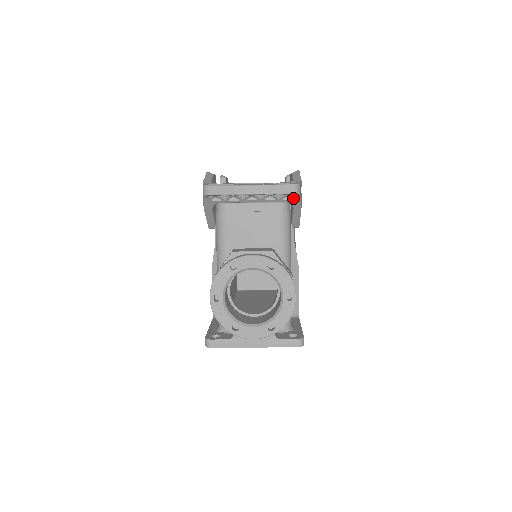
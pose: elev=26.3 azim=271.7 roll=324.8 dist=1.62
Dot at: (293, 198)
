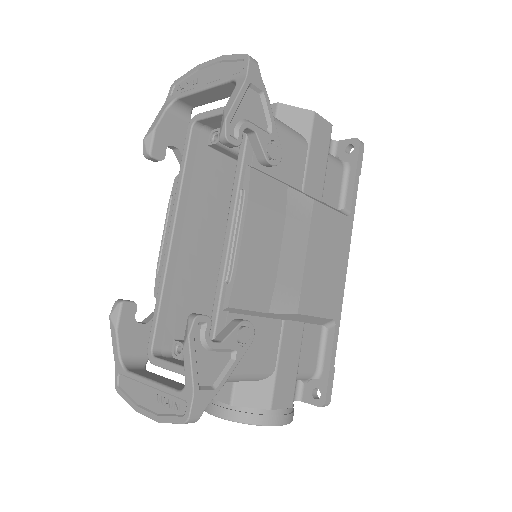
Dot at: occluded
